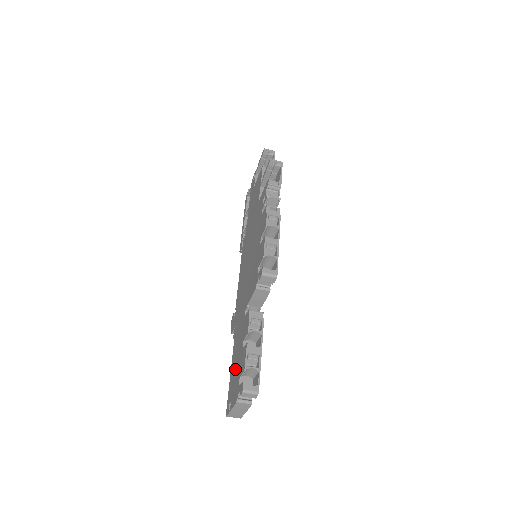
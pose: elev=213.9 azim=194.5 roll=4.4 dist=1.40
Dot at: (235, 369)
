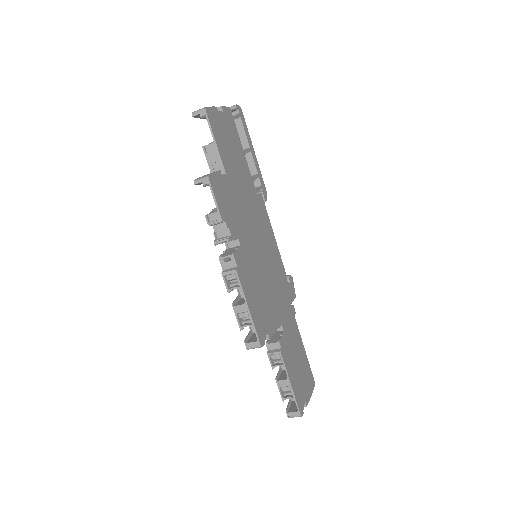
Dot at: occluded
